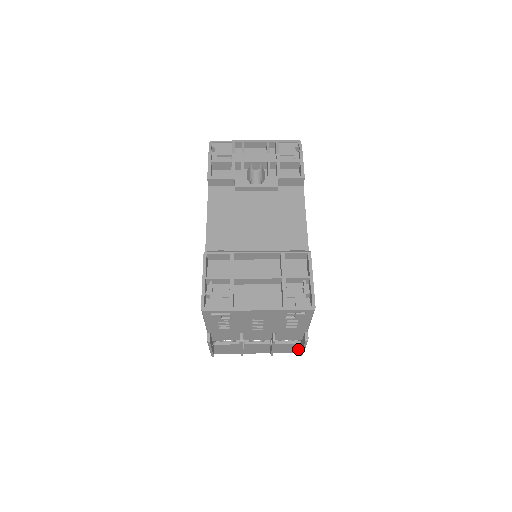
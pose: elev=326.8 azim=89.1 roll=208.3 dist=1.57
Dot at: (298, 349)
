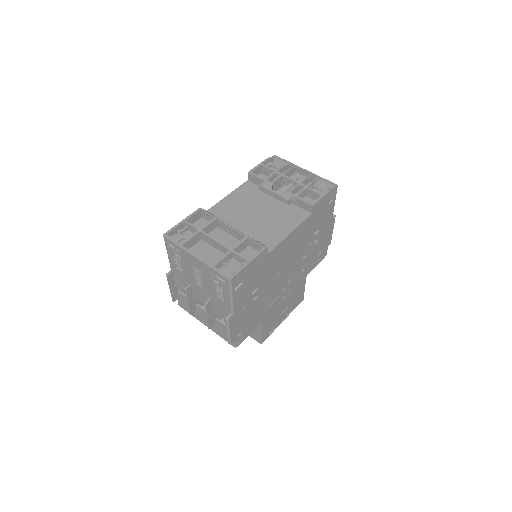
Dot at: occluded
